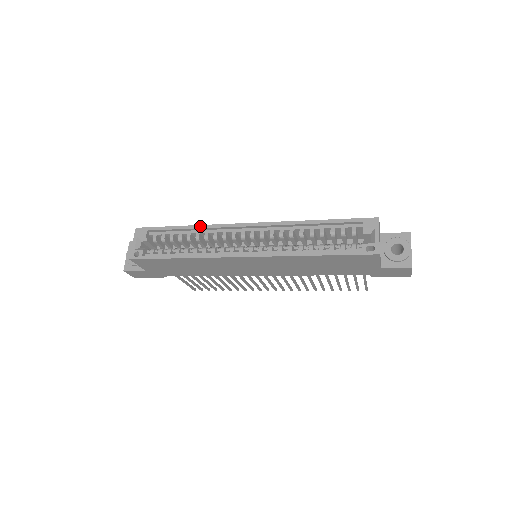
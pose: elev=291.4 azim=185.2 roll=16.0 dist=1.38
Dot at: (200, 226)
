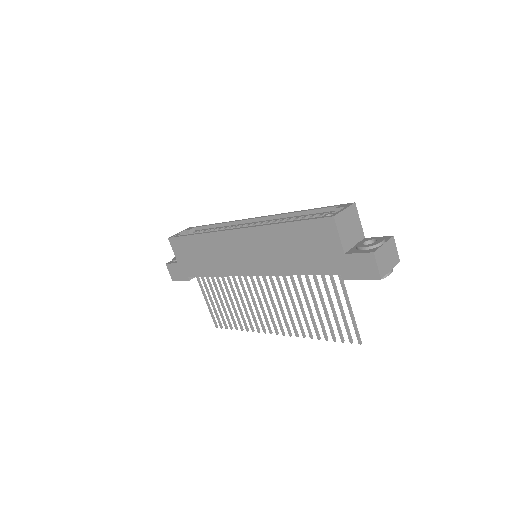
Dot at: (226, 222)
